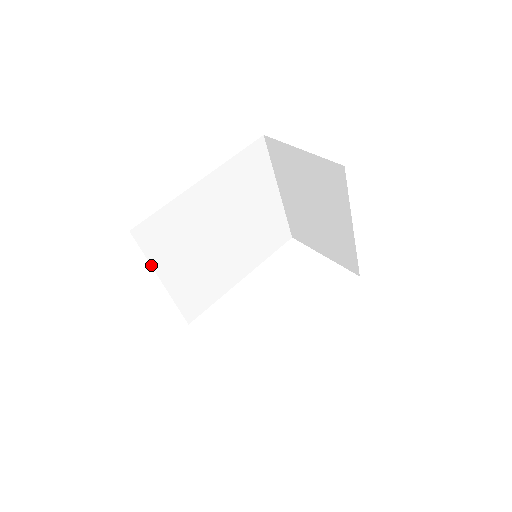
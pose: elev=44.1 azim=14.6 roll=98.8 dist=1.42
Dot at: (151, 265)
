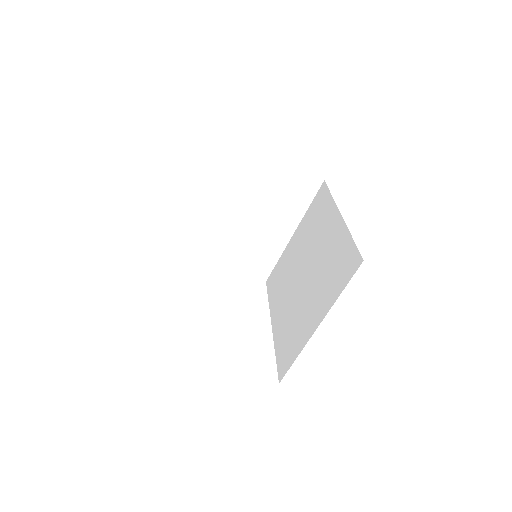
Dot at: occluded
